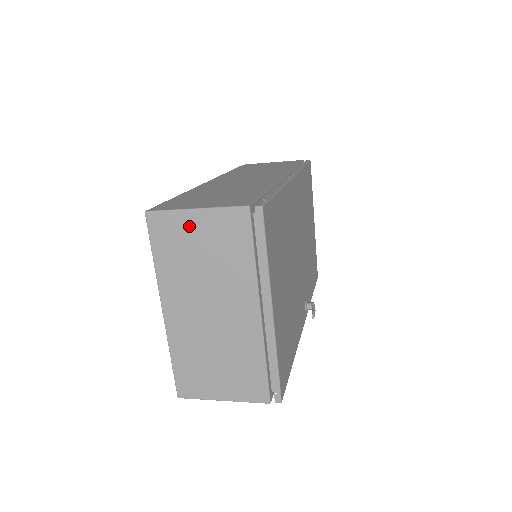
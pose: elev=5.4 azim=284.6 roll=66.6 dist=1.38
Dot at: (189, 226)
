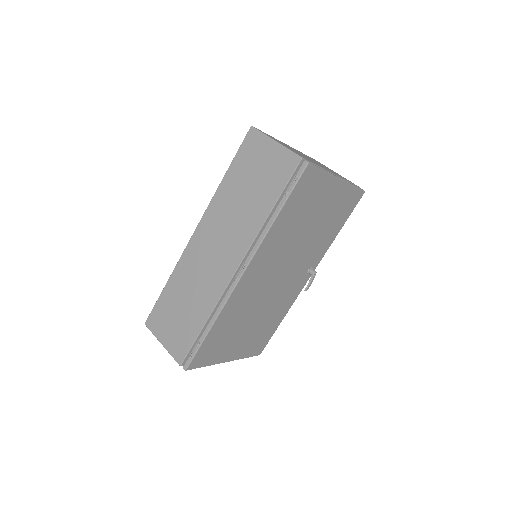
Dot at: occluded
